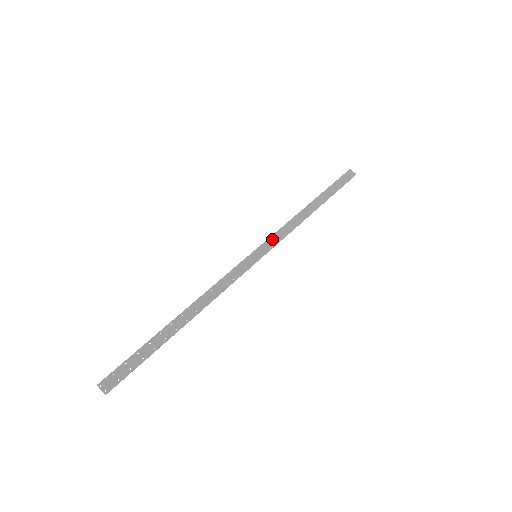
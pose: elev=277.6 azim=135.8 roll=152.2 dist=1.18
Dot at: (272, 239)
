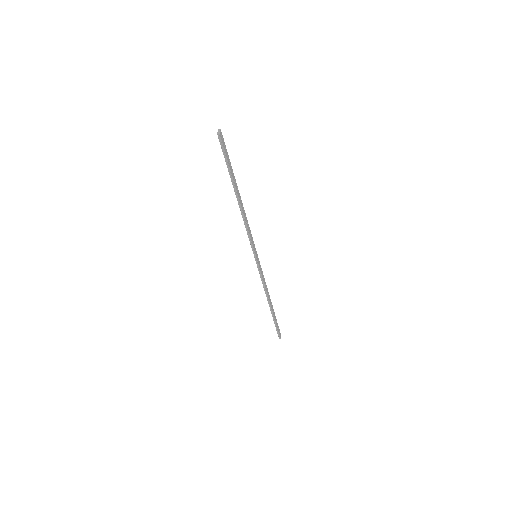
Dot at: (261, 269)
